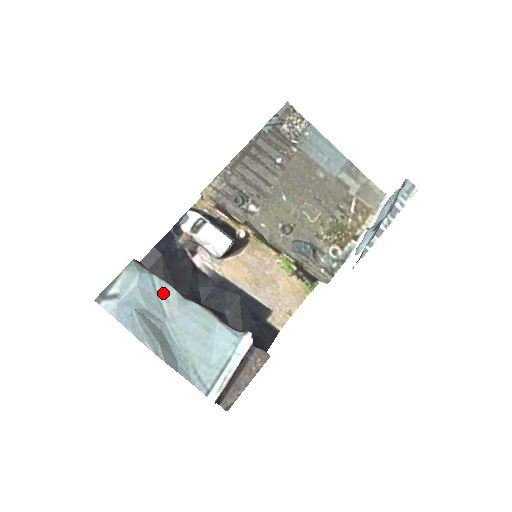
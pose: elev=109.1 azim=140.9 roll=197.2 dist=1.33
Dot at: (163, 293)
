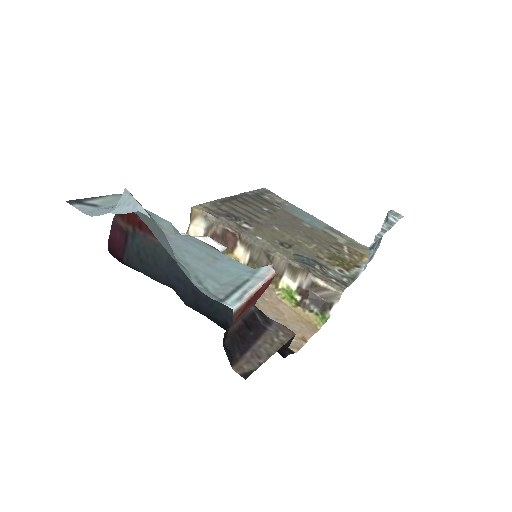
Dot at: (155, 220)
